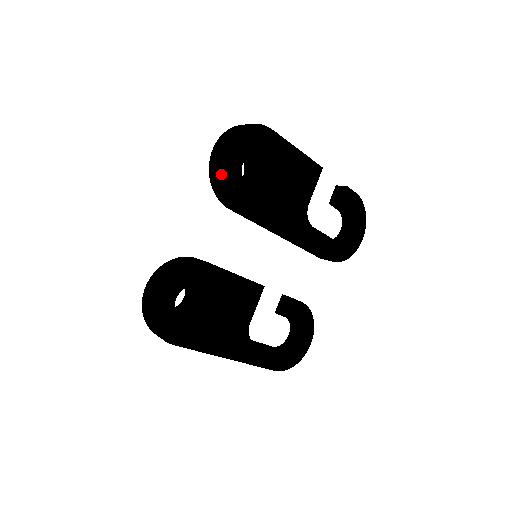
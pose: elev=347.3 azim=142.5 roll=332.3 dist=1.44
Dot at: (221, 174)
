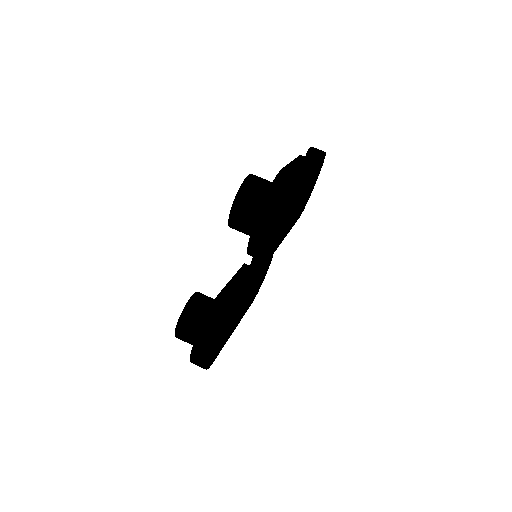
Dot at: (267, 252)
